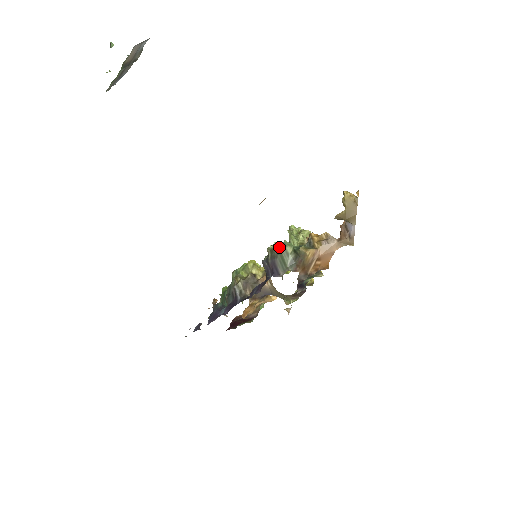
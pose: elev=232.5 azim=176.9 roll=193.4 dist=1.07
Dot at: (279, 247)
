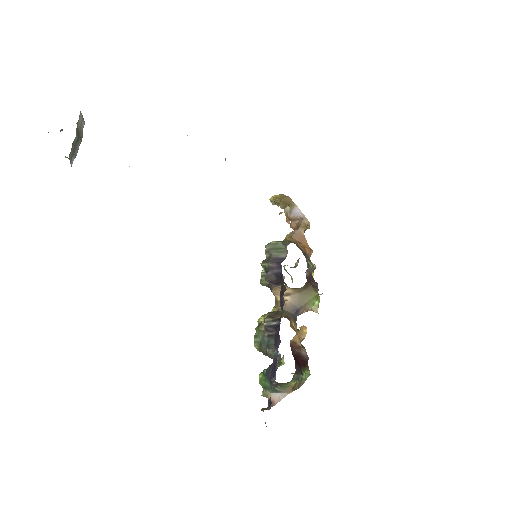
Dot at: (266, 248)
